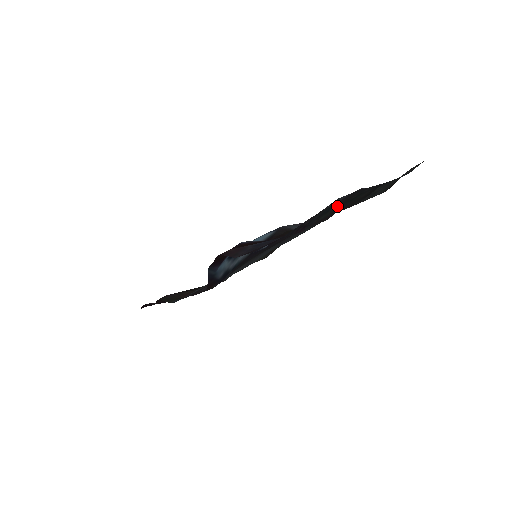
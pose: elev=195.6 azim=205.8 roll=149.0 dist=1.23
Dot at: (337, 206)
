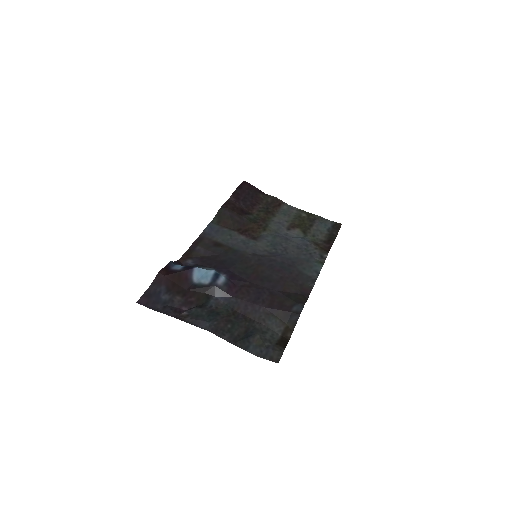
Dot at: (226, 317)
